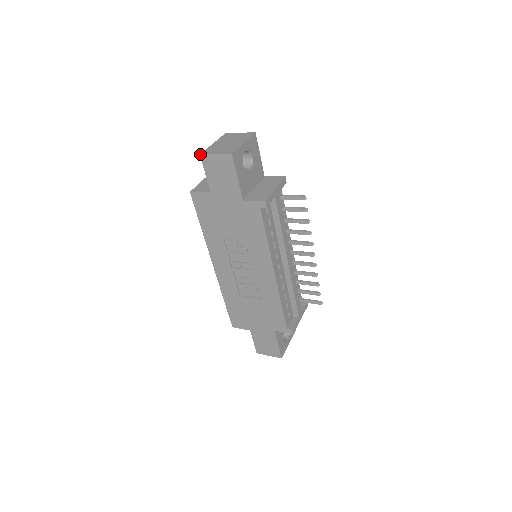
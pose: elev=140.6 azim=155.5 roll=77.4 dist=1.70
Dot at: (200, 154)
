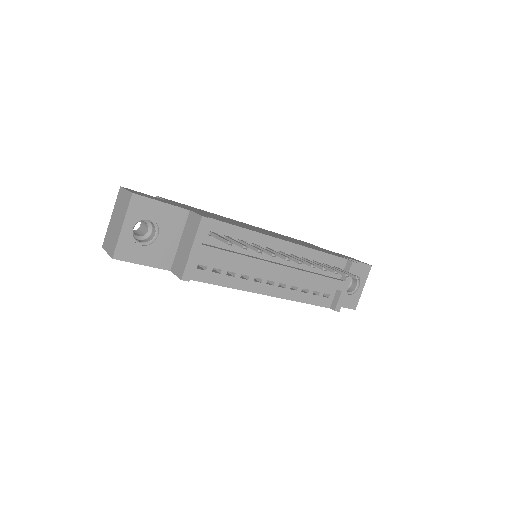
Dot at: occluded
